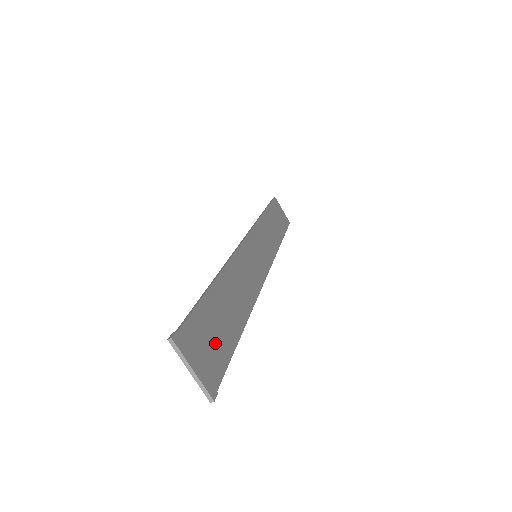
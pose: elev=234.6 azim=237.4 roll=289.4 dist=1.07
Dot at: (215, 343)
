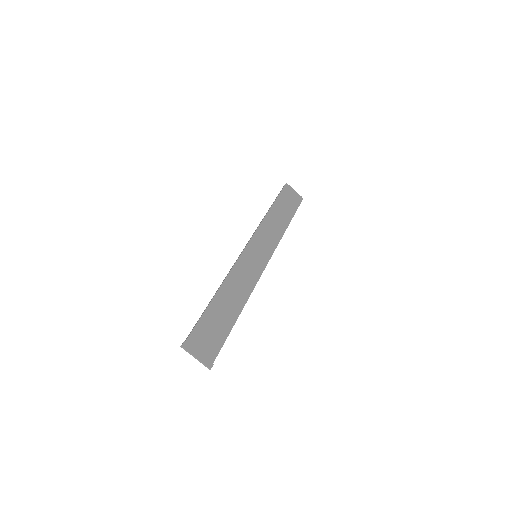
Dot at: (213, 337)
